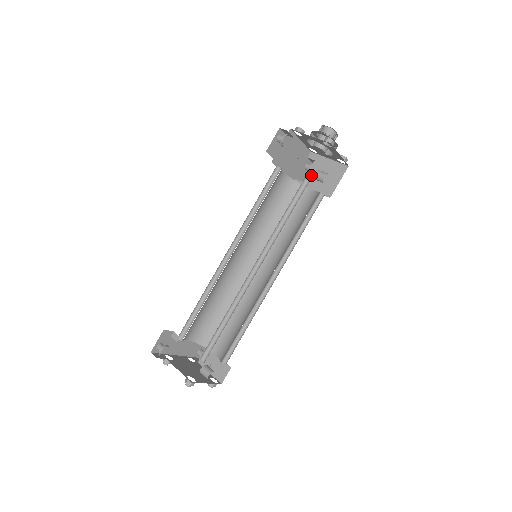
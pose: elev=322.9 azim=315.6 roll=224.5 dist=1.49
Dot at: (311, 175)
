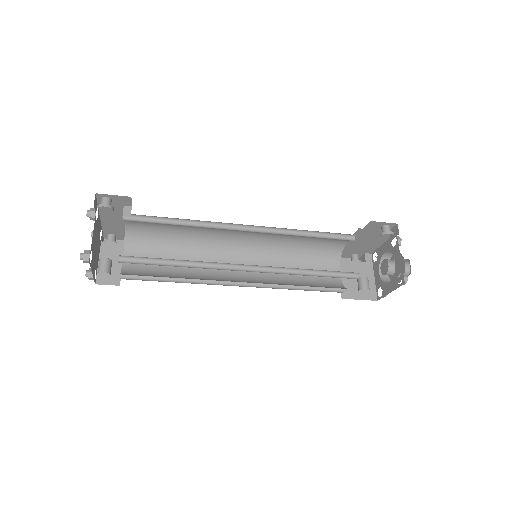
Dot at: (352, 266)
